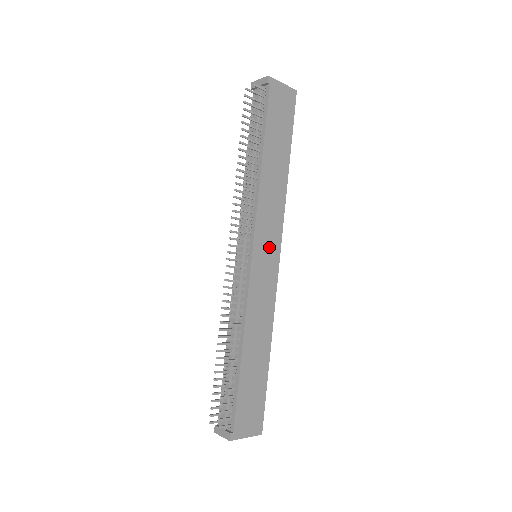
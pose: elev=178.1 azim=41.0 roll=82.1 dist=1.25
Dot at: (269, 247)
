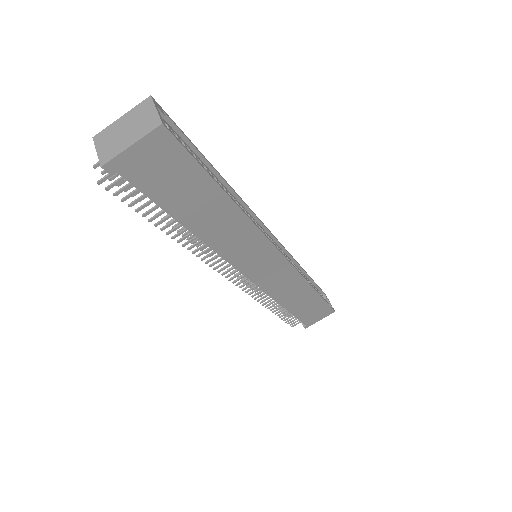
Dot at: (262, 260)
